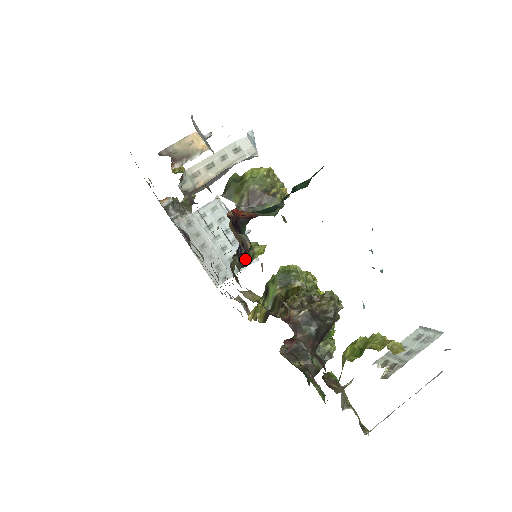
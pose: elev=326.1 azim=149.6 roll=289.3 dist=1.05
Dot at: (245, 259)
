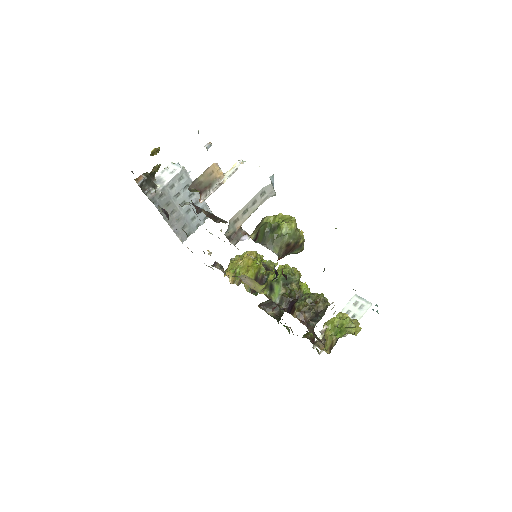
Dot at: occluded
